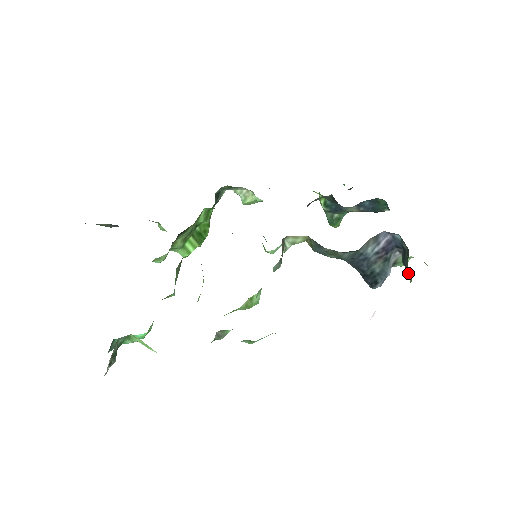
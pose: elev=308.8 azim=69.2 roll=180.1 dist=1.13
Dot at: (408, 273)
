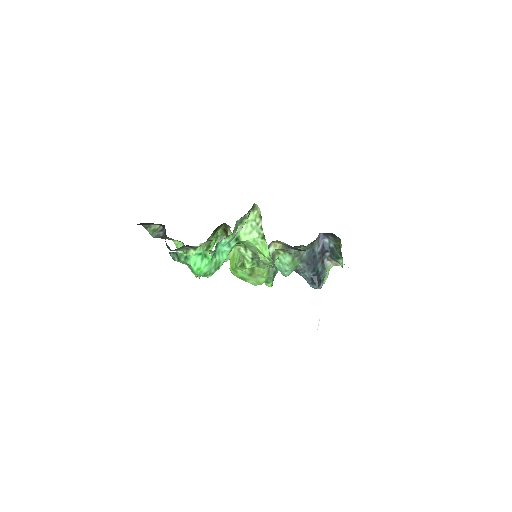
Dot at: (339, 258)
